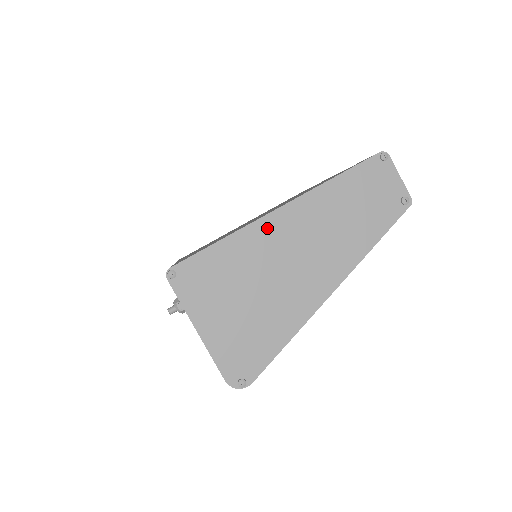
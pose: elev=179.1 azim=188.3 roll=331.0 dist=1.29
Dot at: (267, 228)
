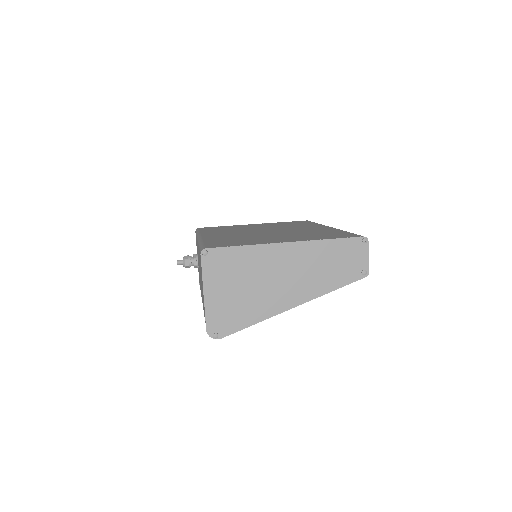
Dot at: (274, 251)
